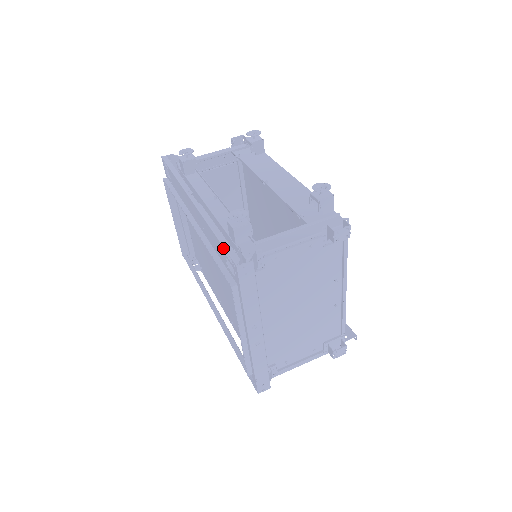
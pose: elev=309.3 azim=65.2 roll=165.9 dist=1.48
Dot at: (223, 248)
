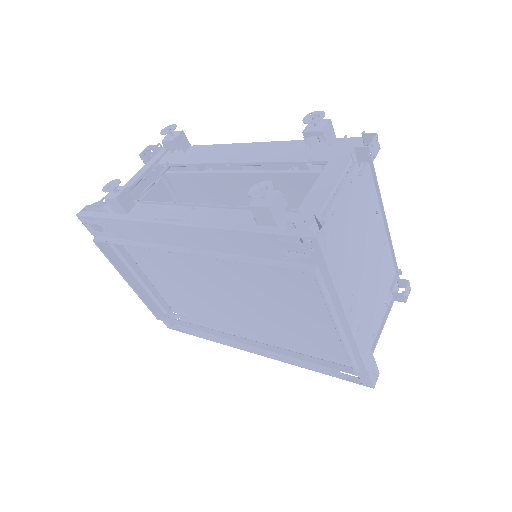
Dot at: (273, 236)
